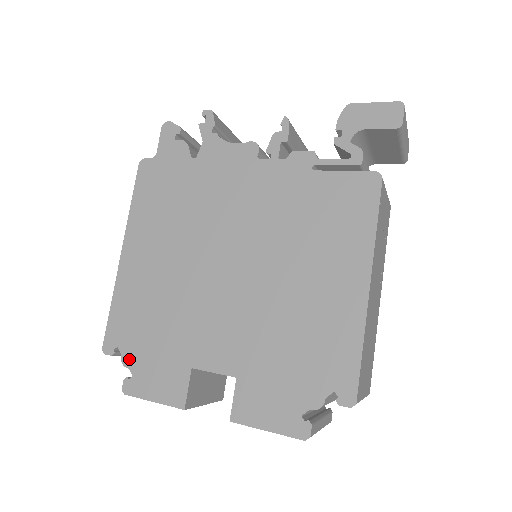
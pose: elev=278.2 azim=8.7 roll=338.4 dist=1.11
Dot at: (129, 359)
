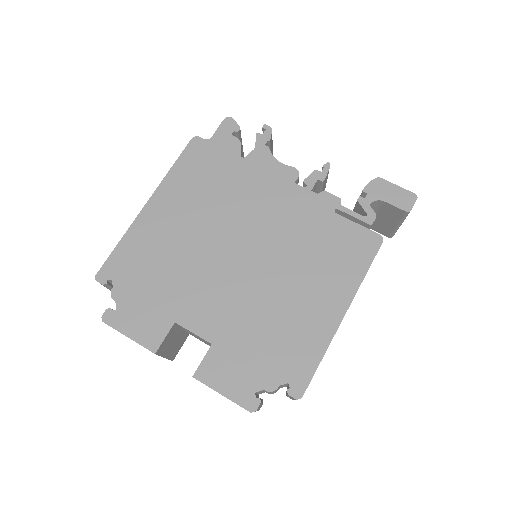
Dot at: (119, 294)
